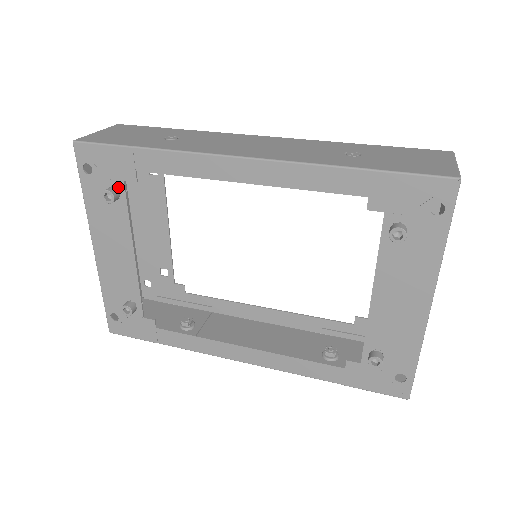
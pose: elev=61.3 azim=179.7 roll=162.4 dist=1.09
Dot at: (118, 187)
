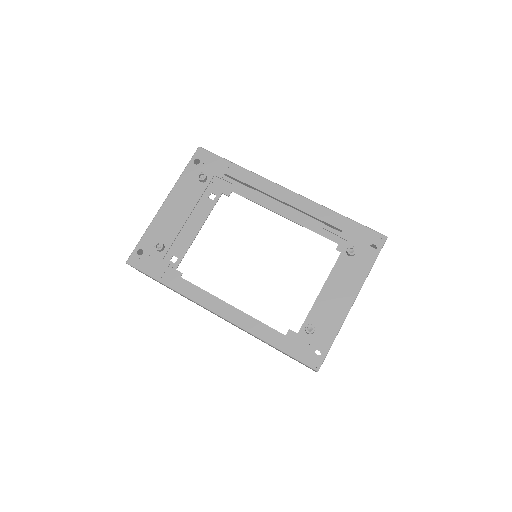
Dot at: (208, 177)
